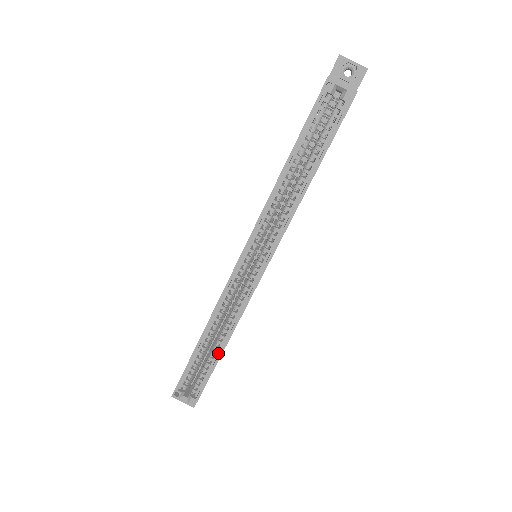
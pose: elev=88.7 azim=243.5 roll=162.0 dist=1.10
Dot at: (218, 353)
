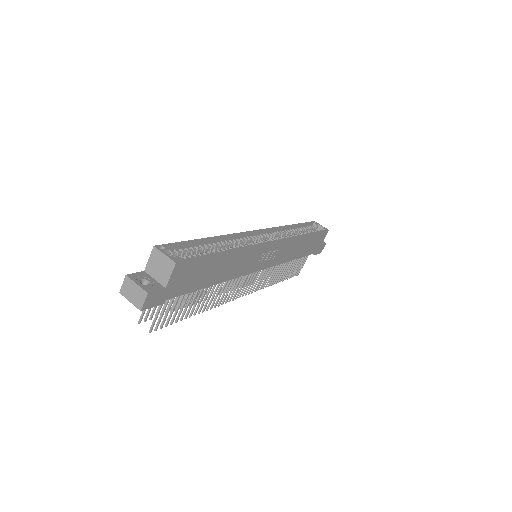
Dot at: occluded
